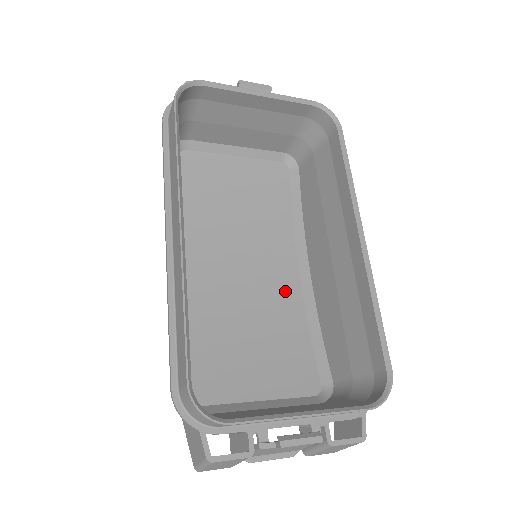
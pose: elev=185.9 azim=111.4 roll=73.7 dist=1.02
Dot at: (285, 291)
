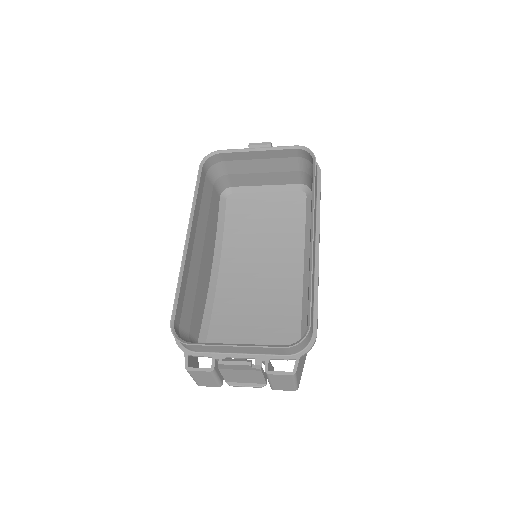
Dot at: (289, 282)
